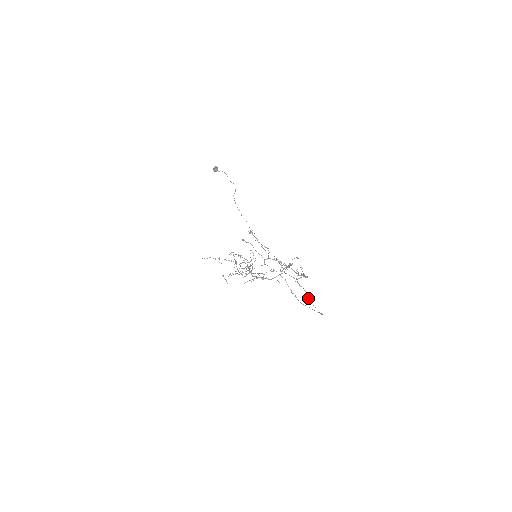
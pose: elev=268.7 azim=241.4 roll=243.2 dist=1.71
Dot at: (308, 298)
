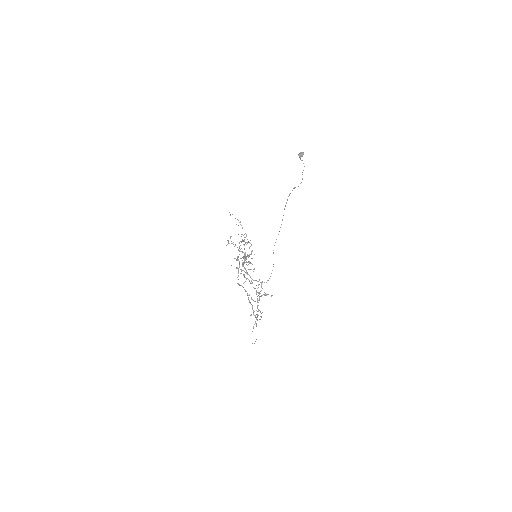
Dot at: (253, 326)
